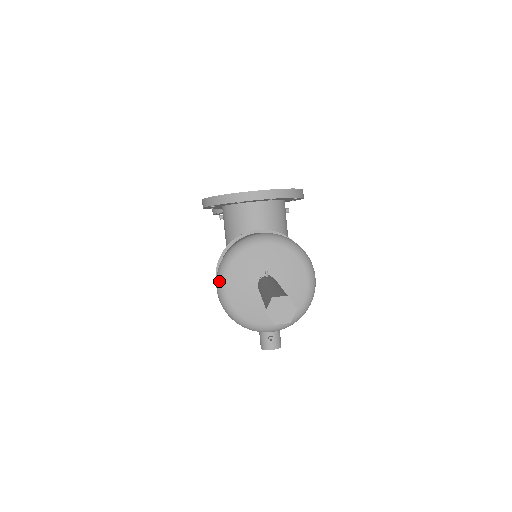
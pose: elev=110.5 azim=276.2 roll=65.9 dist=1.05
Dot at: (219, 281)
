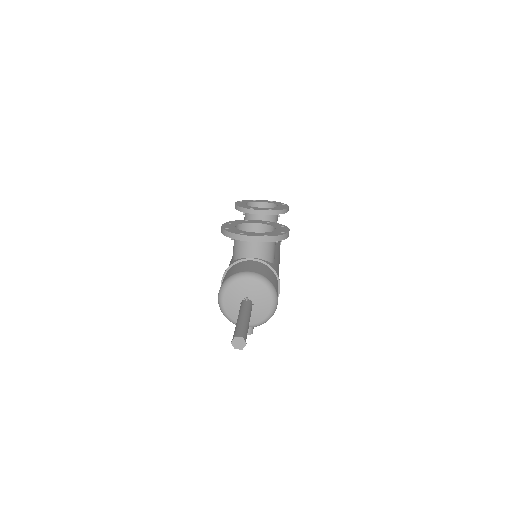
Dot at: (220, 295)
